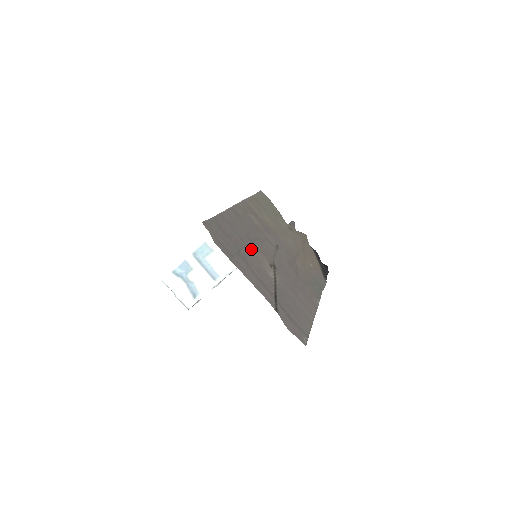
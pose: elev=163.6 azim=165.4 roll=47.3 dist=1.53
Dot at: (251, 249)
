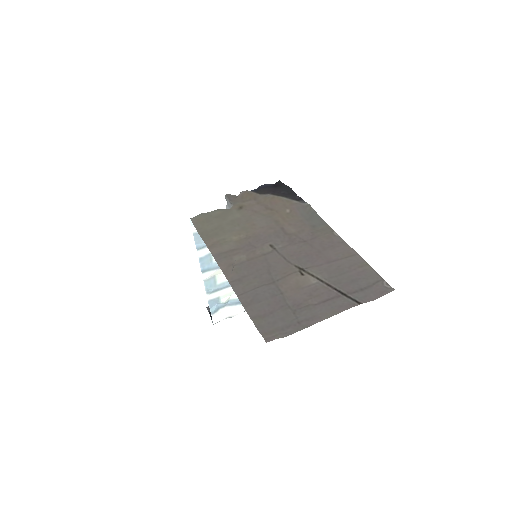
Dot at: (284, 289)
